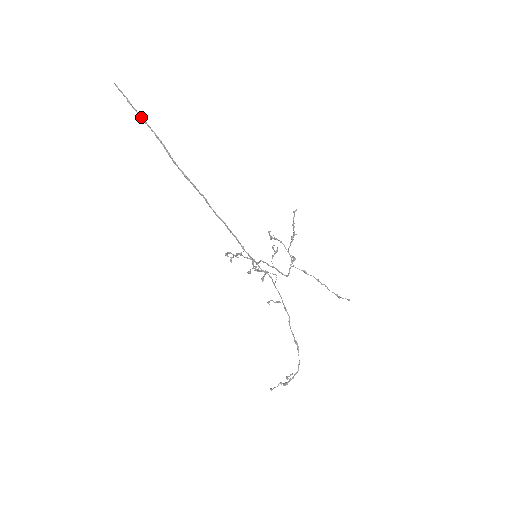
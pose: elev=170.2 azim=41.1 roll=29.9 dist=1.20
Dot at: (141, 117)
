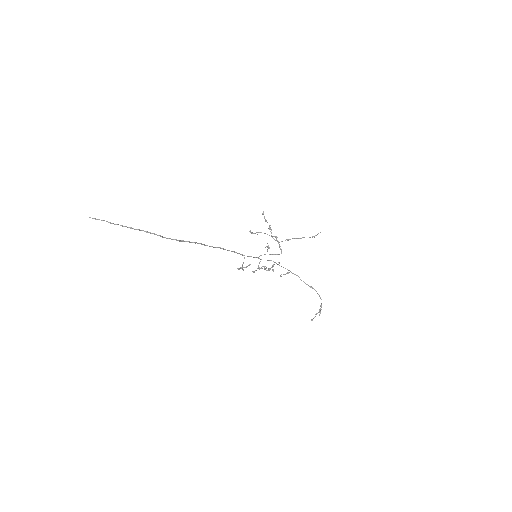
Dot at: occluded
